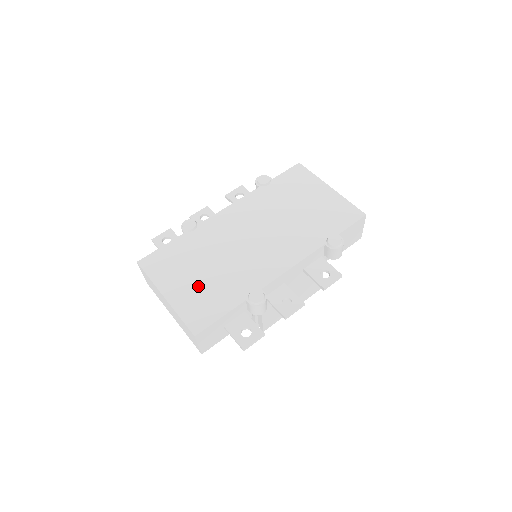
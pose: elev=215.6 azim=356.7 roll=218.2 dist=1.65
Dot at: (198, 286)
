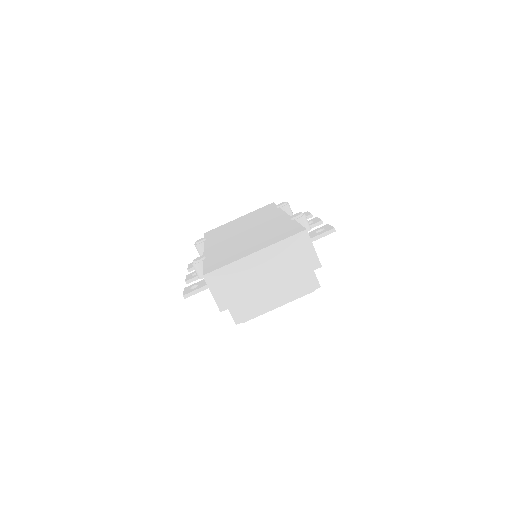
Dot at: (261, 240)
